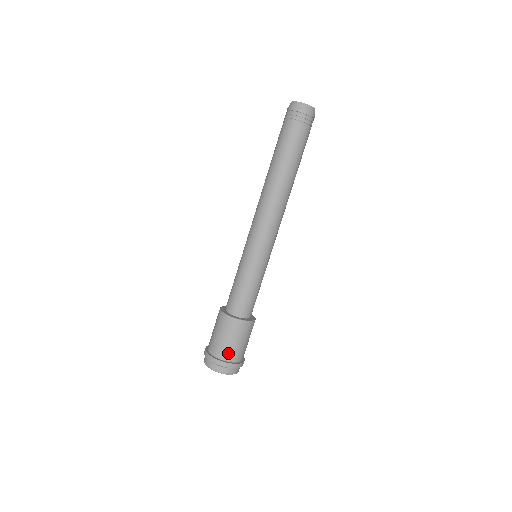
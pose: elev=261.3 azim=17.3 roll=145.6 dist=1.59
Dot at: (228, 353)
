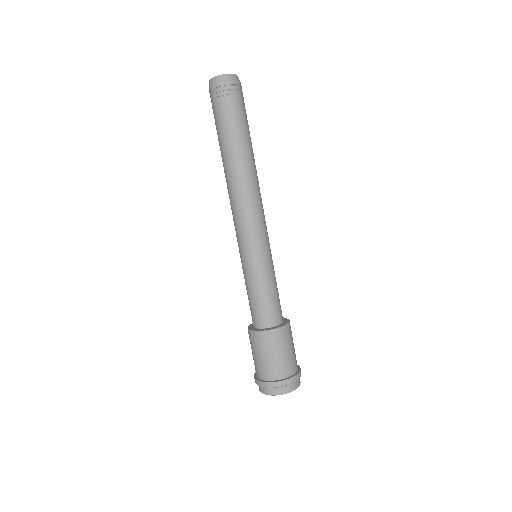
Dot at: (293, 364)
